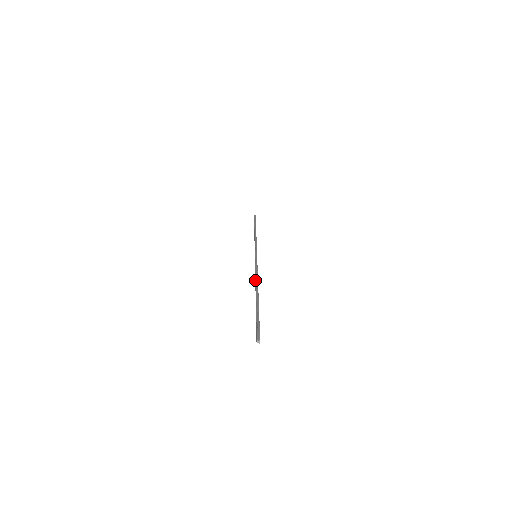
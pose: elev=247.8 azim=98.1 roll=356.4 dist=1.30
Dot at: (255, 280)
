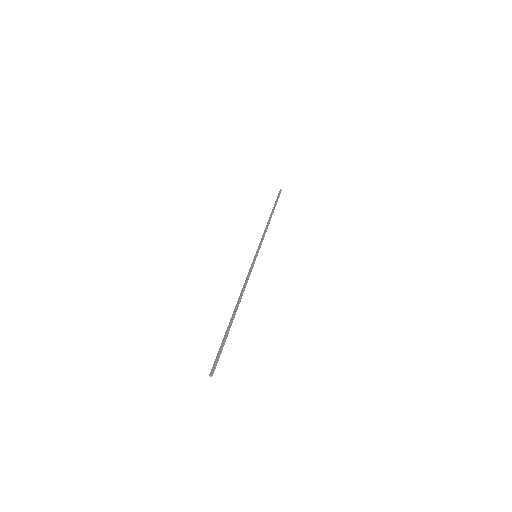
Dot at: (241, 292)
